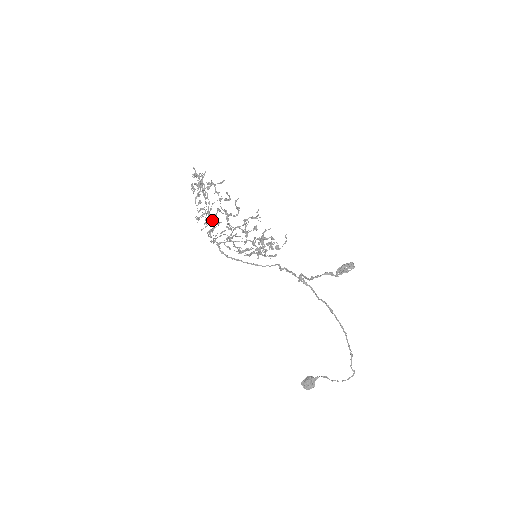
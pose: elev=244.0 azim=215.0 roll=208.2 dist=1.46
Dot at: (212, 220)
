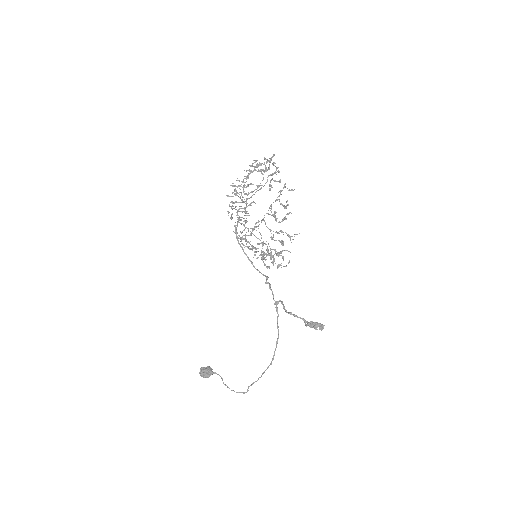
Dot at: occluded
